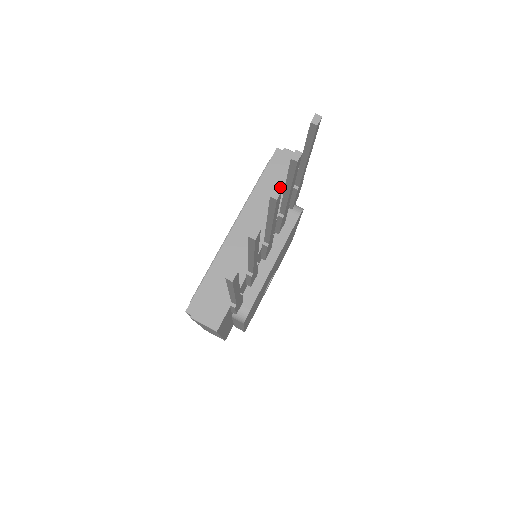
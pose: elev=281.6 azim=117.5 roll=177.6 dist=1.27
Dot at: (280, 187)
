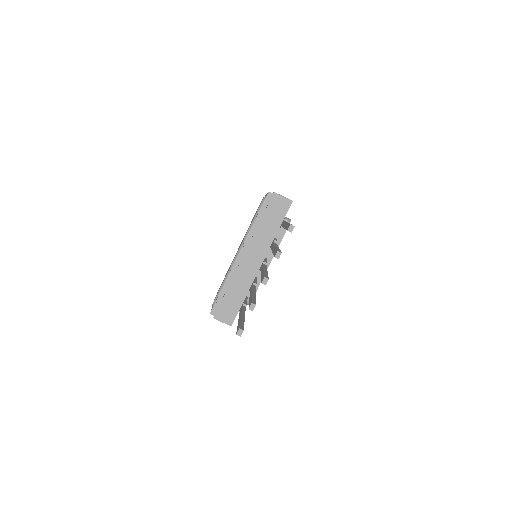
Dot at: (271, 224)
